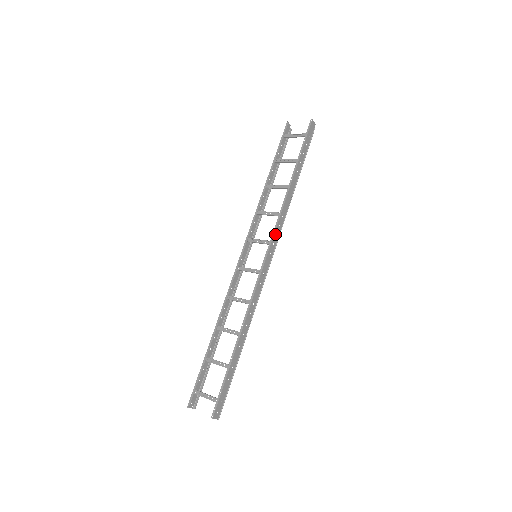
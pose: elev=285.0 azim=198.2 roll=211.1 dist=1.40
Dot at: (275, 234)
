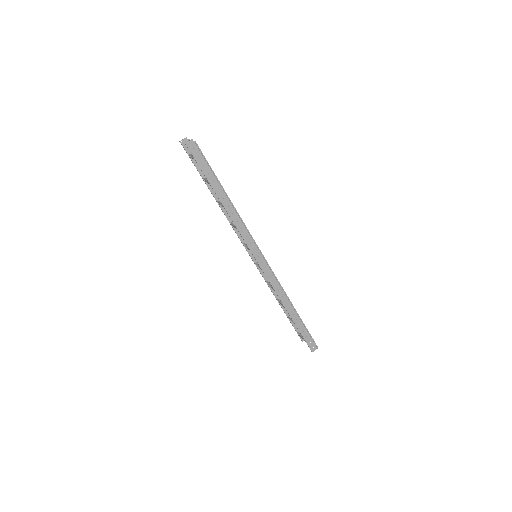
Dot at: (249, 245)
